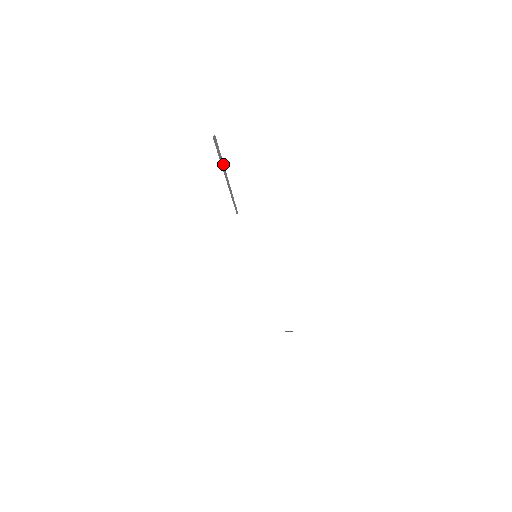
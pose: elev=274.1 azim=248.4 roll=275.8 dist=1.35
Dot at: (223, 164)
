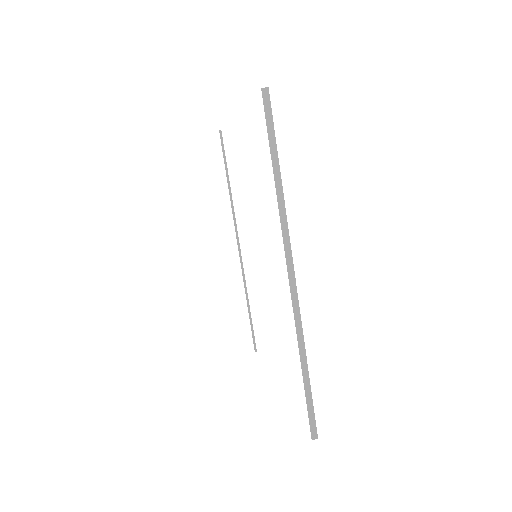
Dot at: occluded
